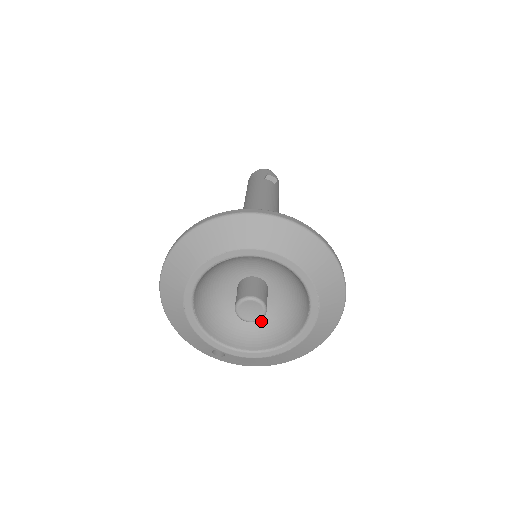
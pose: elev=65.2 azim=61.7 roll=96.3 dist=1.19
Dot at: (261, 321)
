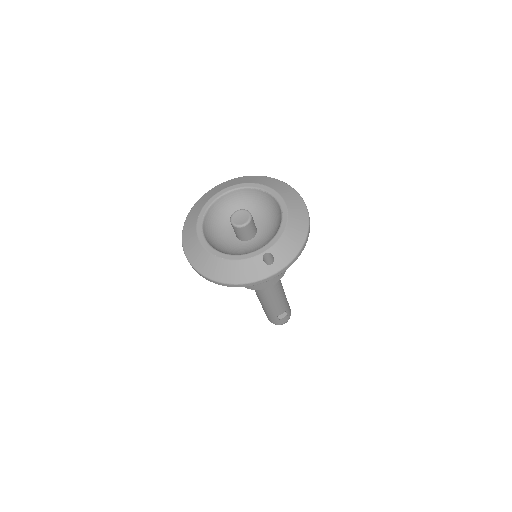
Dot at: (269, 233)
